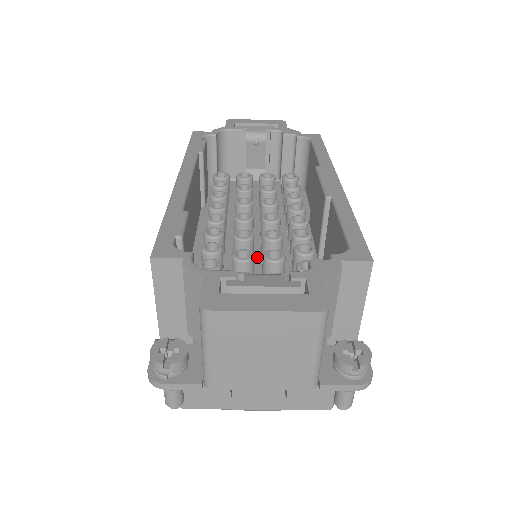
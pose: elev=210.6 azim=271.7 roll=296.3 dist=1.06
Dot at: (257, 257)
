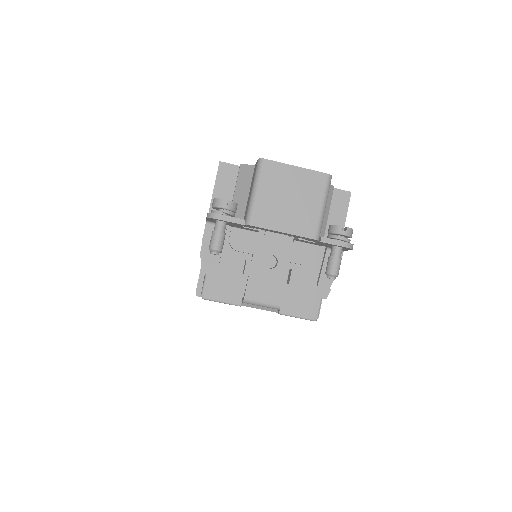
Dot at: occluded
